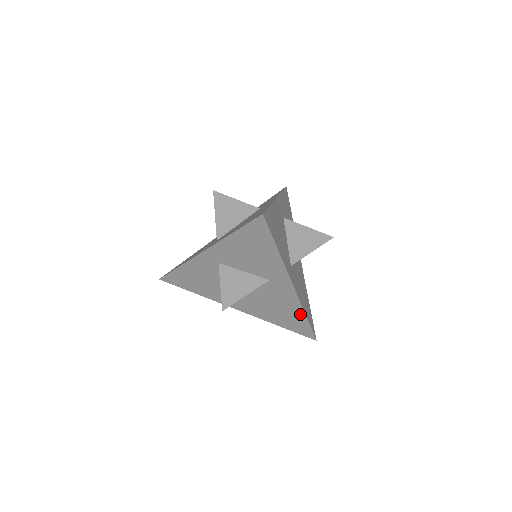
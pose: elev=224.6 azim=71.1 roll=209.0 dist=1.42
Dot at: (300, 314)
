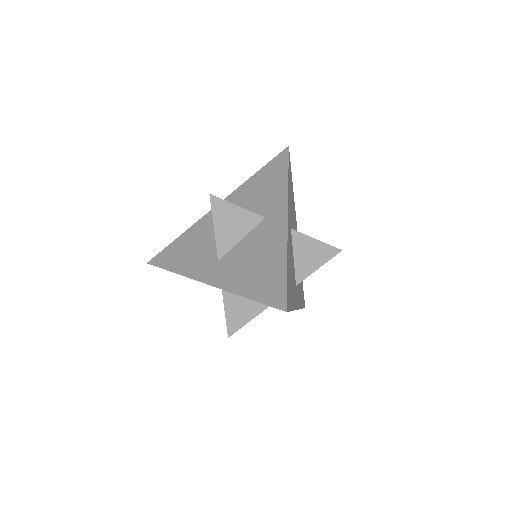
Dot at: occluded
